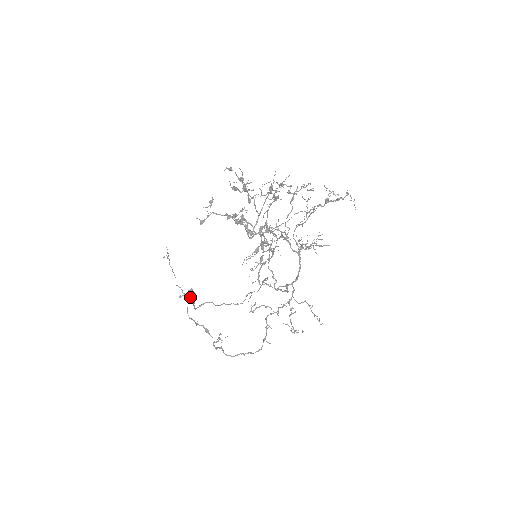
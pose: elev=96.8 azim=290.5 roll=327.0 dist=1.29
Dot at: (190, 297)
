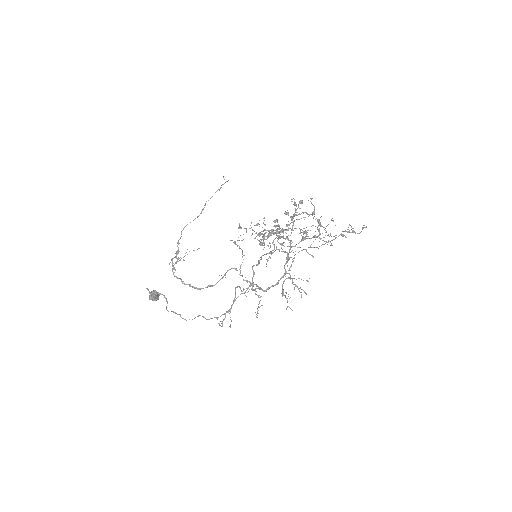
Dot at: occluded
